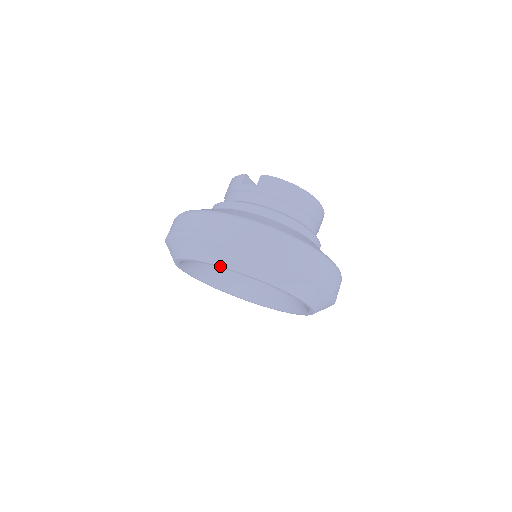
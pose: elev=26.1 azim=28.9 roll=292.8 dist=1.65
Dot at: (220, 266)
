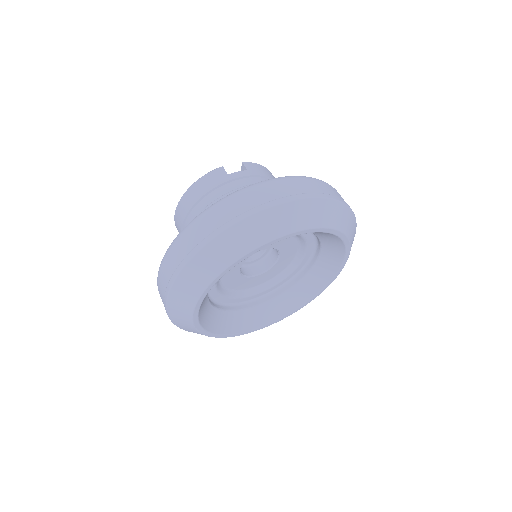
Dot at: (316, 228)
